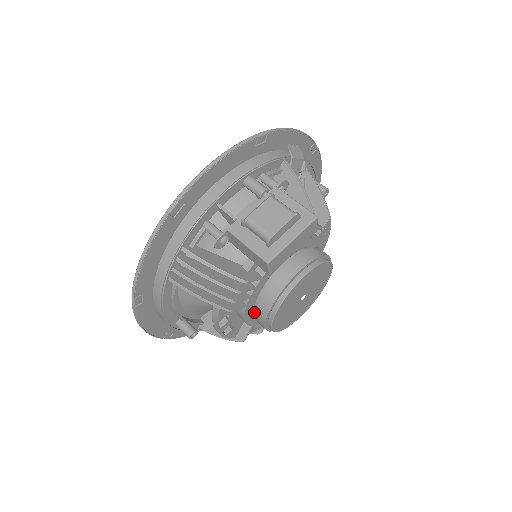
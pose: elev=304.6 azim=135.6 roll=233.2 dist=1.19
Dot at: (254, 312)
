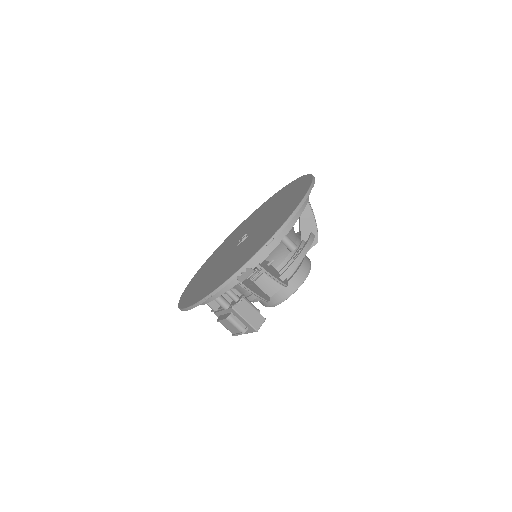
Dot at: occluded
